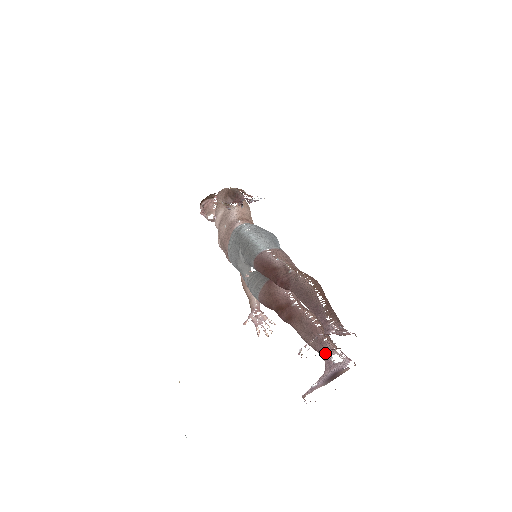
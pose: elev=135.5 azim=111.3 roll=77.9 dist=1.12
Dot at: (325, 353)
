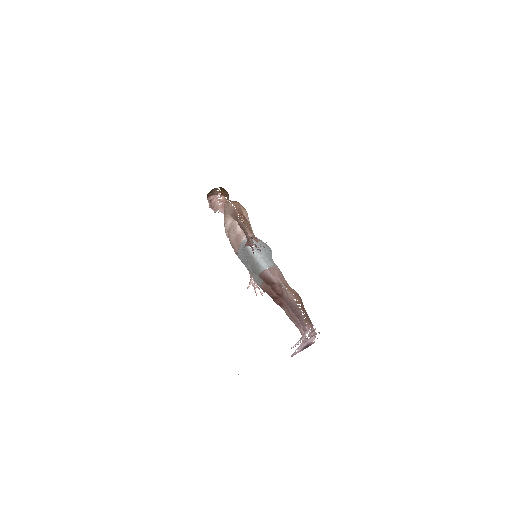
Dot at: (302, 331)
